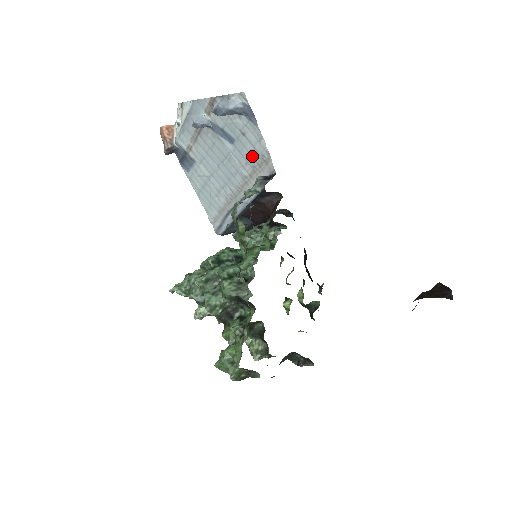
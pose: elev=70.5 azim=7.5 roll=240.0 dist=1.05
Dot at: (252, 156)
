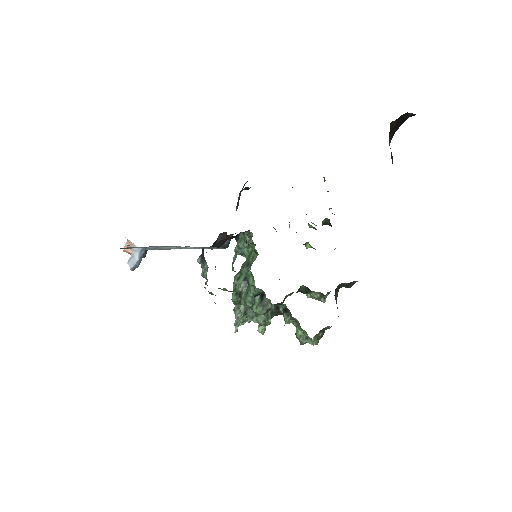
Dot at: occluded
